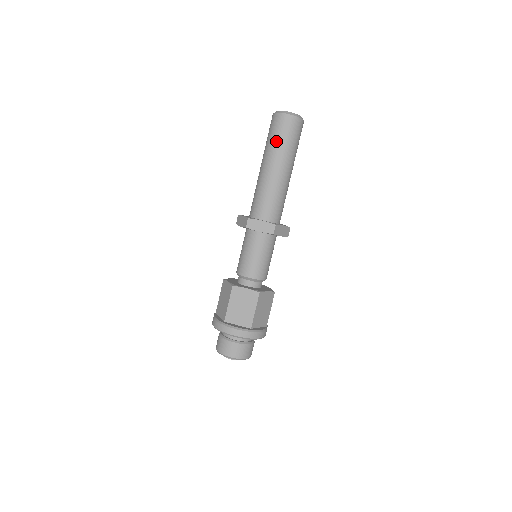
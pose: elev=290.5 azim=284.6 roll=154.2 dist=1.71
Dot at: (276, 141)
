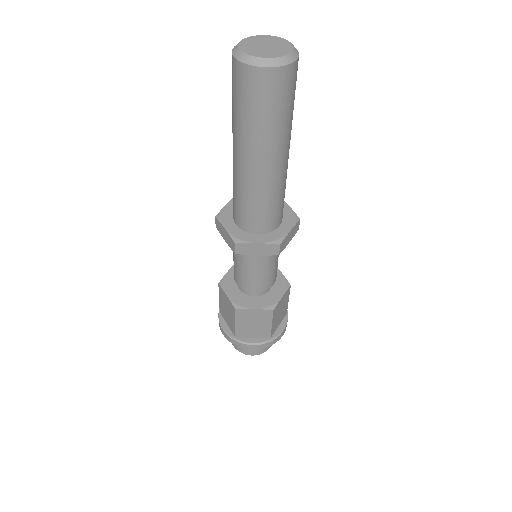
Dot at: (253, 121)
